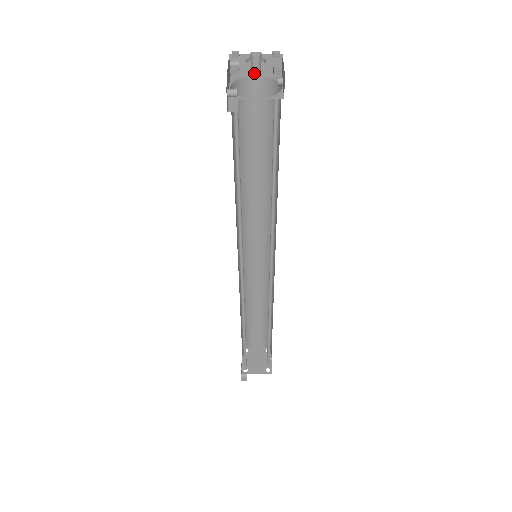
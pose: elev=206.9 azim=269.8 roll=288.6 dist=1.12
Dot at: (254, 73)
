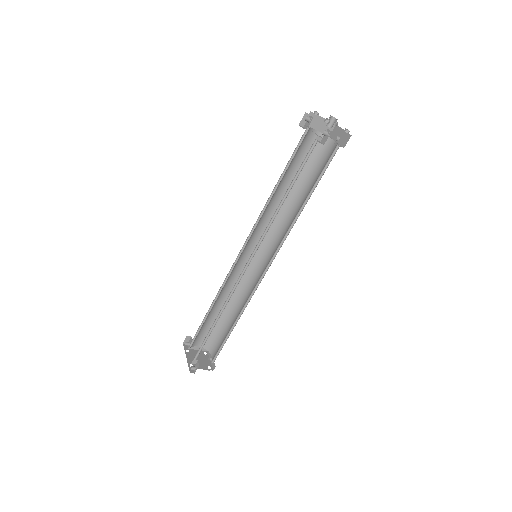
Dot at: (317, 128)
